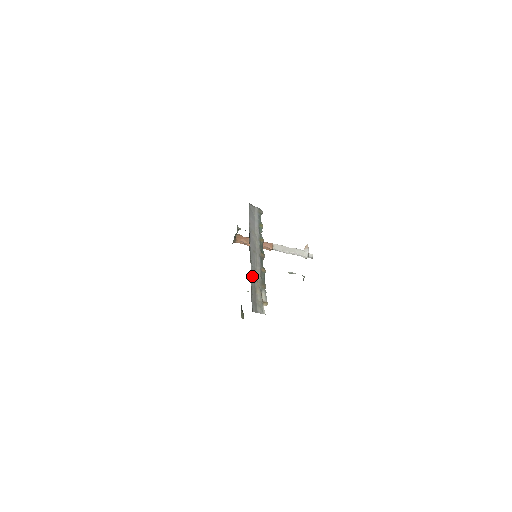
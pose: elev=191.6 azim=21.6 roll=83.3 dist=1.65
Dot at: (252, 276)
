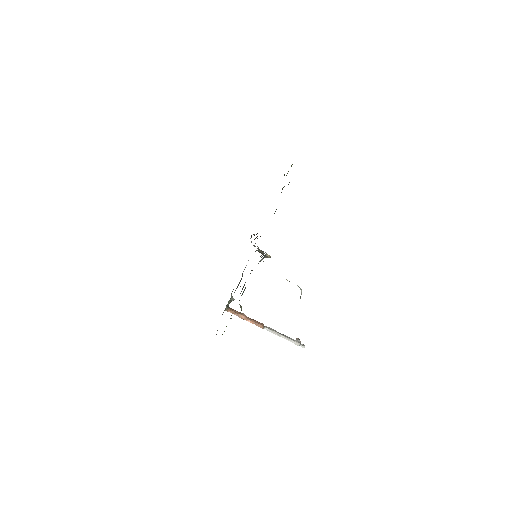
Dot at: (255, 243)
